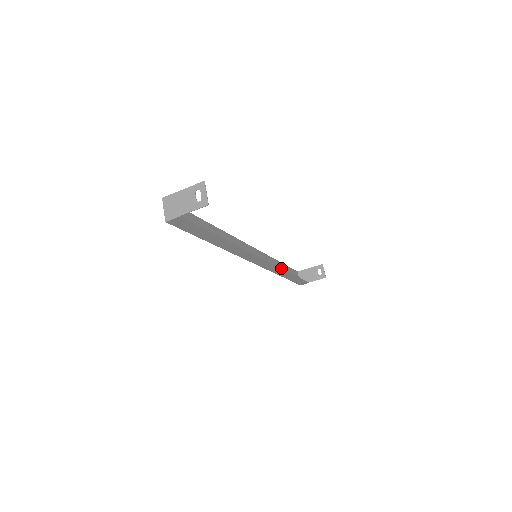
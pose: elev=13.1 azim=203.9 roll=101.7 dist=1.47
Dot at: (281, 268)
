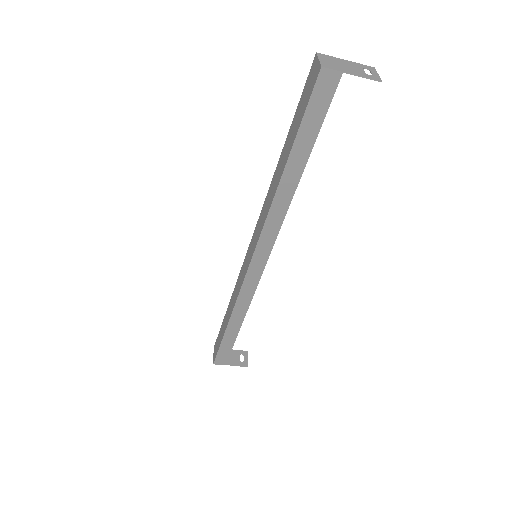
Dot at: occluded
